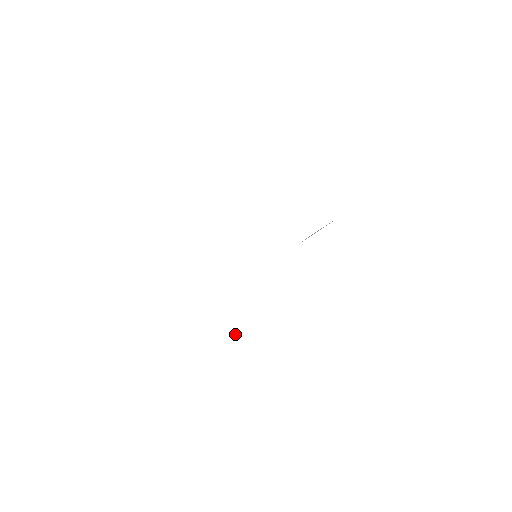
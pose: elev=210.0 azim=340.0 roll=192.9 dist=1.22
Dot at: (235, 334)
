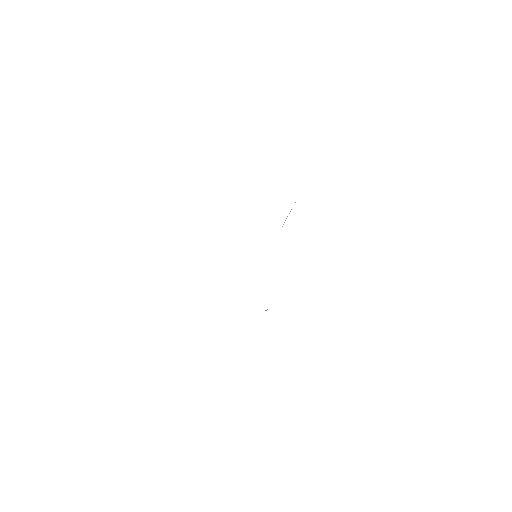
Dot at: (265, 310)
